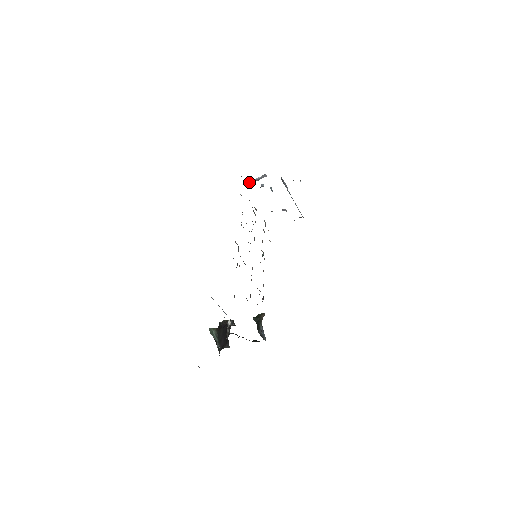
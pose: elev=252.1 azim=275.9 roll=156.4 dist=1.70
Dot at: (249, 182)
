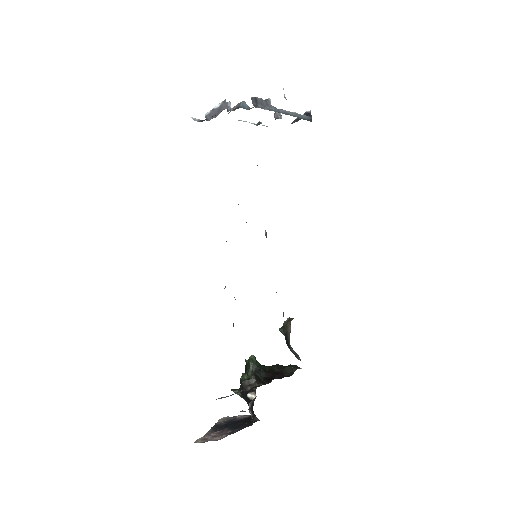
Dot at: (206, 116)
